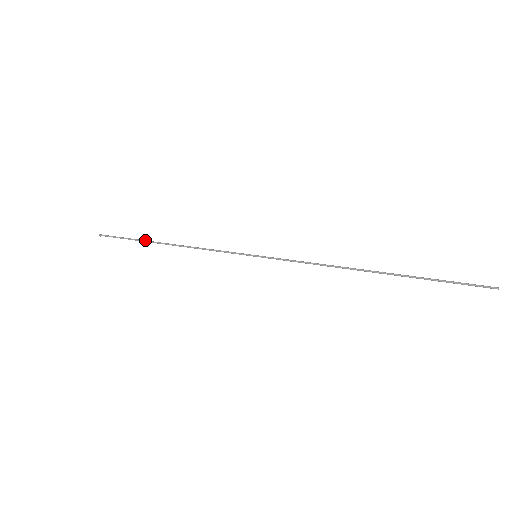
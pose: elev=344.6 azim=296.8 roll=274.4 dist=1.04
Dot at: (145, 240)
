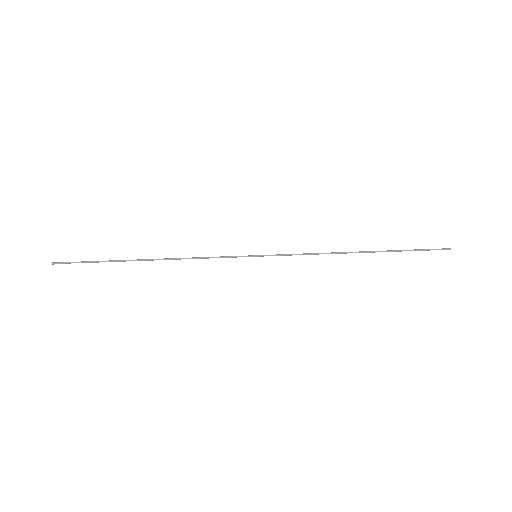
Dot at: (121, 260)
